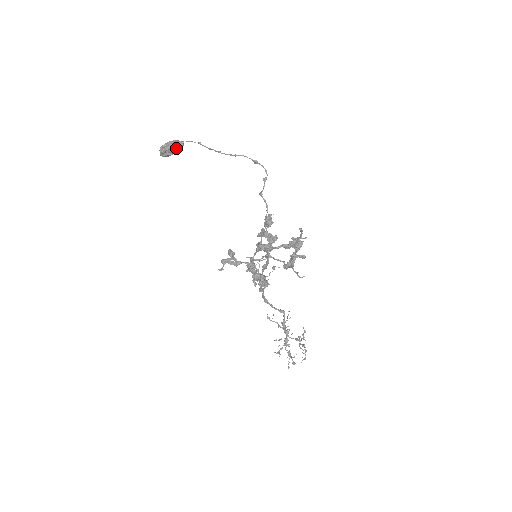
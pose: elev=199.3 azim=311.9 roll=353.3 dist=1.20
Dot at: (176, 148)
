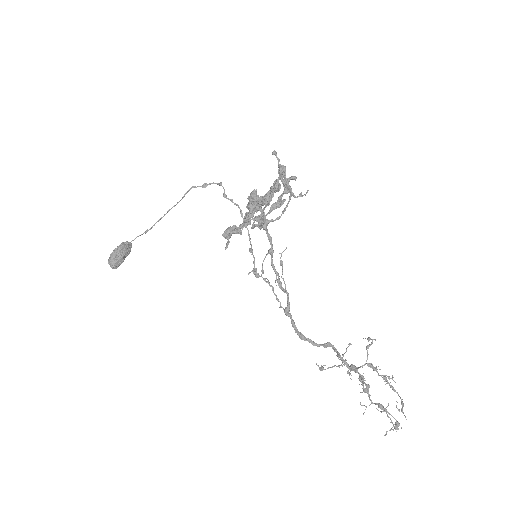
Dot at: (125, 246)
